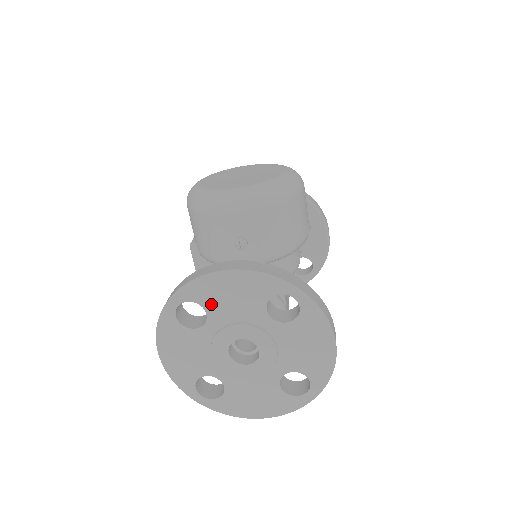
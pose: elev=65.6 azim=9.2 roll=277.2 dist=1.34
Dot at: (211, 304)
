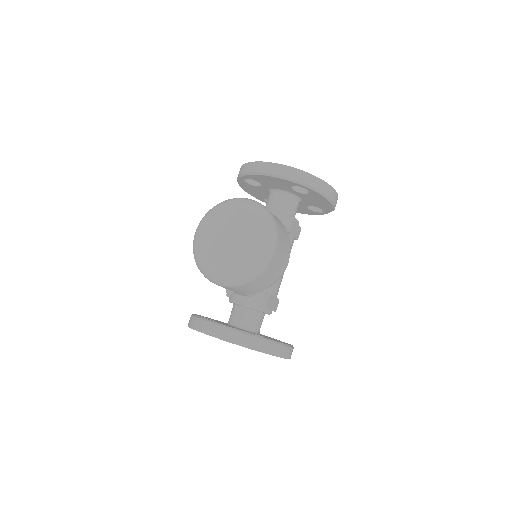
Dot at: occluded
